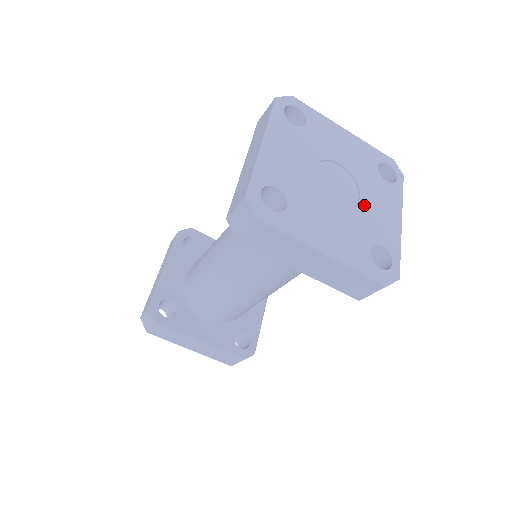
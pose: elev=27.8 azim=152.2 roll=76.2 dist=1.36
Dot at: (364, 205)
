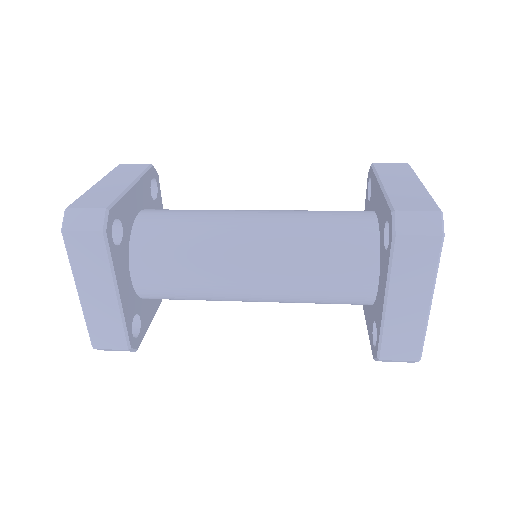
Dot at: occluded
